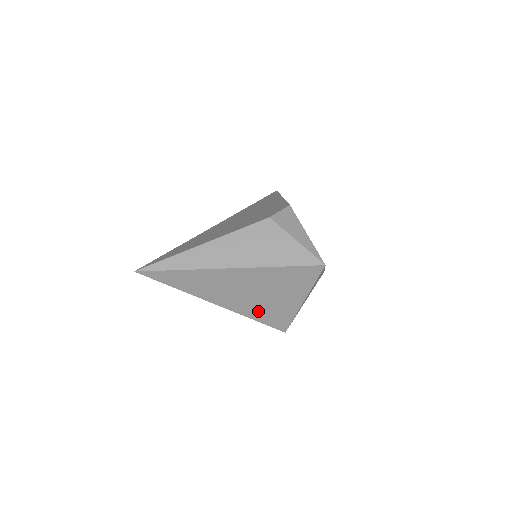
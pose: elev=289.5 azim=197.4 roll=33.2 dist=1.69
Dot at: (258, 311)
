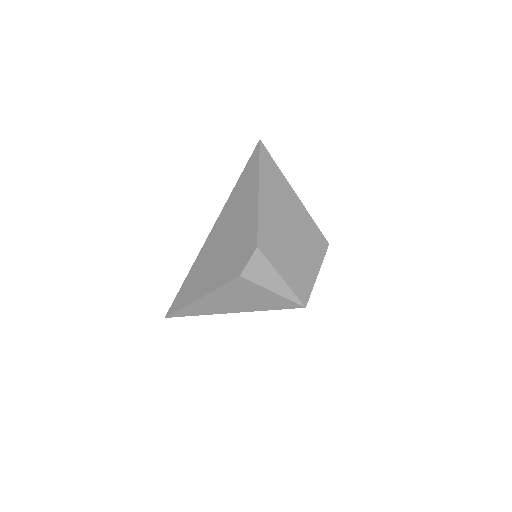
Dot at: occluded
